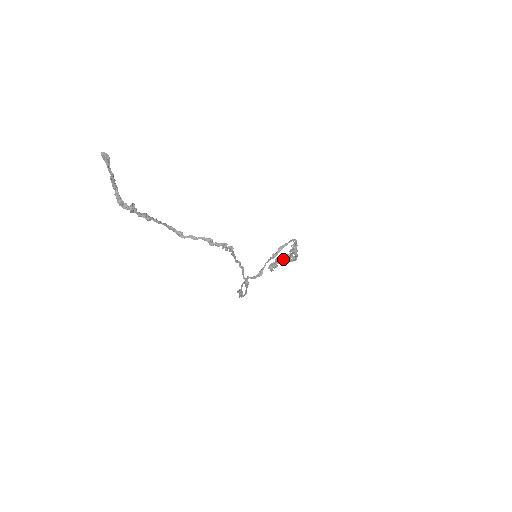
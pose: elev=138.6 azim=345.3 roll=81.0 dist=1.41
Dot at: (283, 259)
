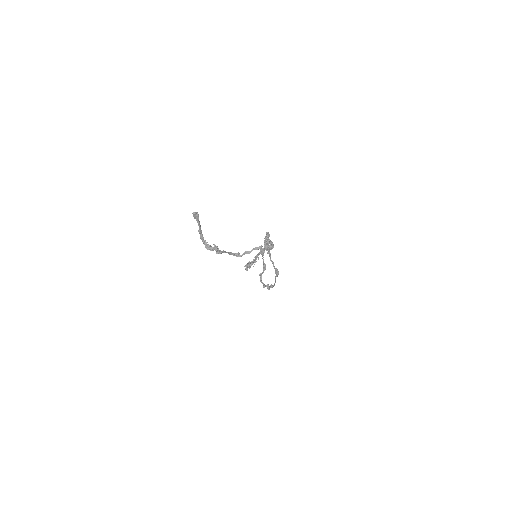
Dot at: (262, 252)
